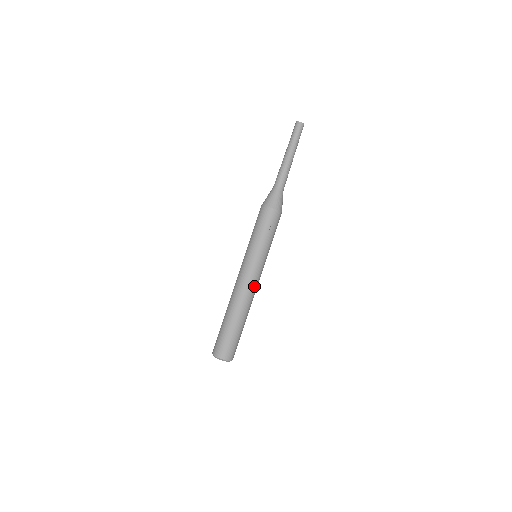
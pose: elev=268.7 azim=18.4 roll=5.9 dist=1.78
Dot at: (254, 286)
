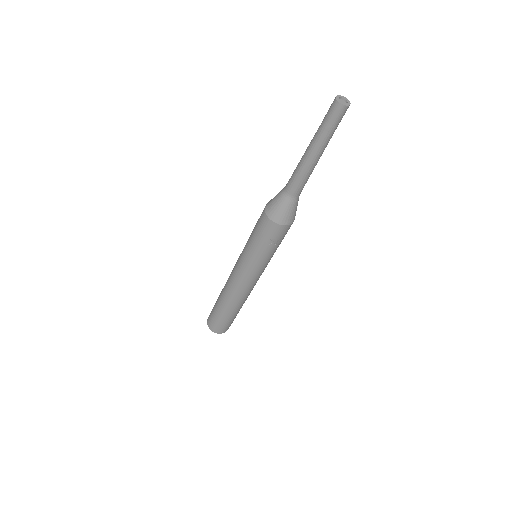
Dot at: occluded
